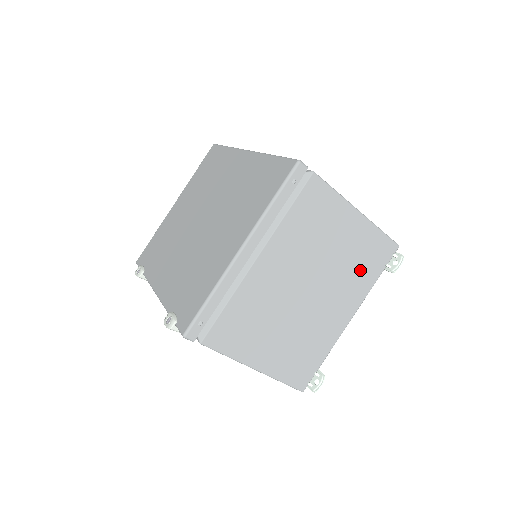
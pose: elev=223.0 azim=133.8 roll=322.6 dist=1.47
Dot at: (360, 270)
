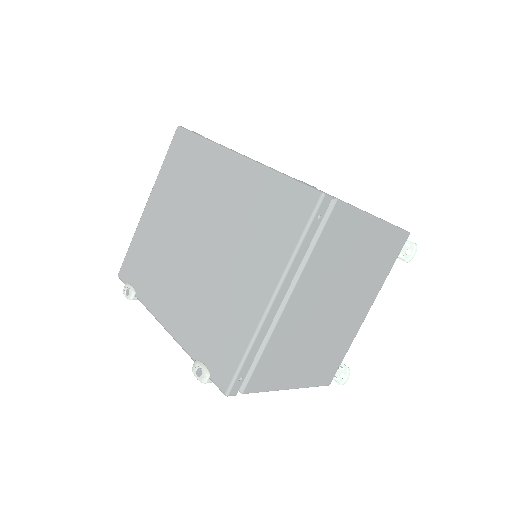
Dot at: (377, 269)
